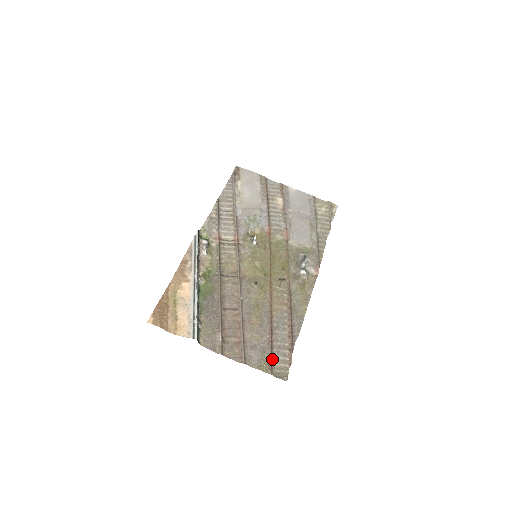
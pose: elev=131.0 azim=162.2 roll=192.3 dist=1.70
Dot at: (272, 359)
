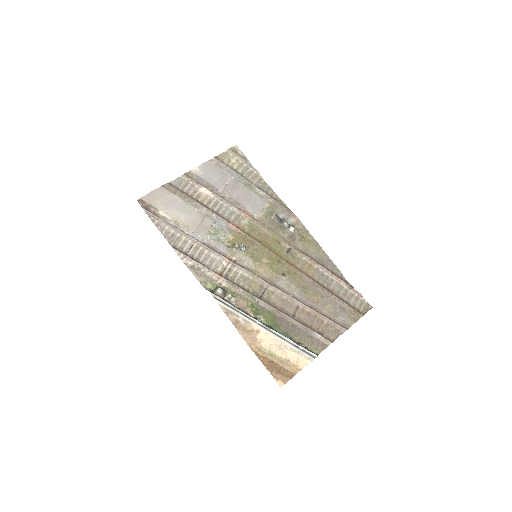
Dot at: (352, 307)
